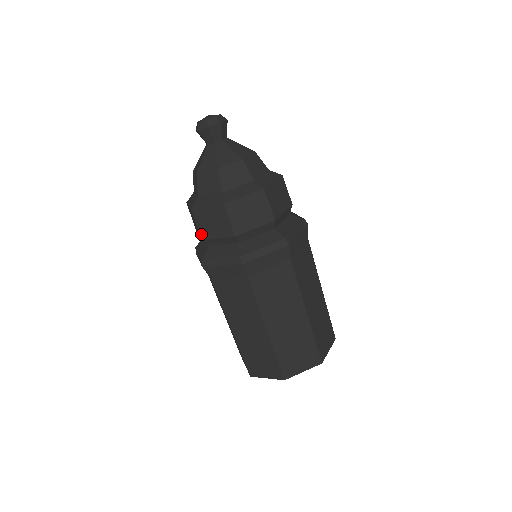
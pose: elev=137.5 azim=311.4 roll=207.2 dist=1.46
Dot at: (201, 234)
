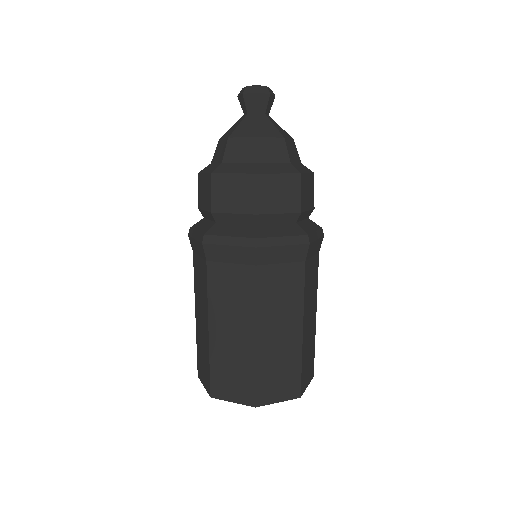
Dot at: (198, 201)
